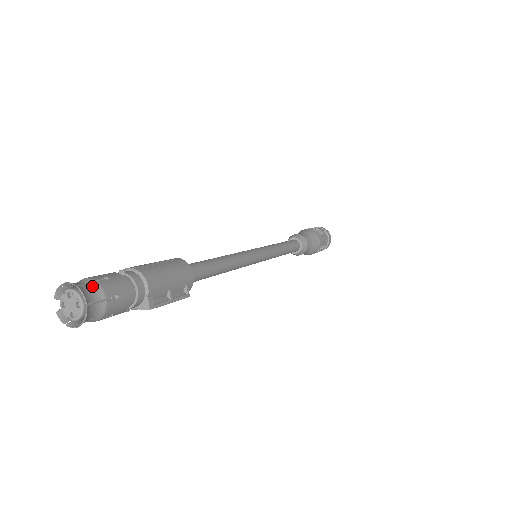
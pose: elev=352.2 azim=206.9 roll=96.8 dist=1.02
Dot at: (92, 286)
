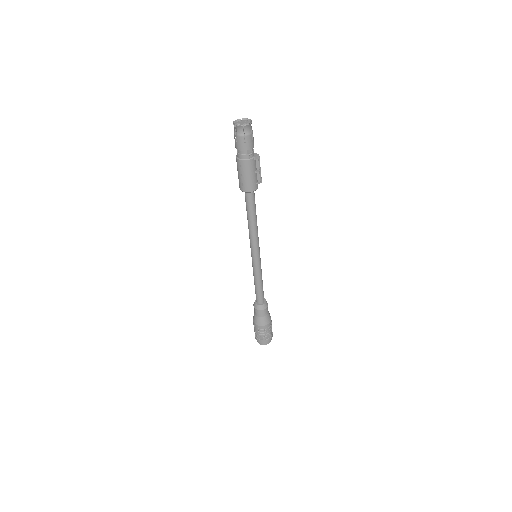
Dot at: occluded
